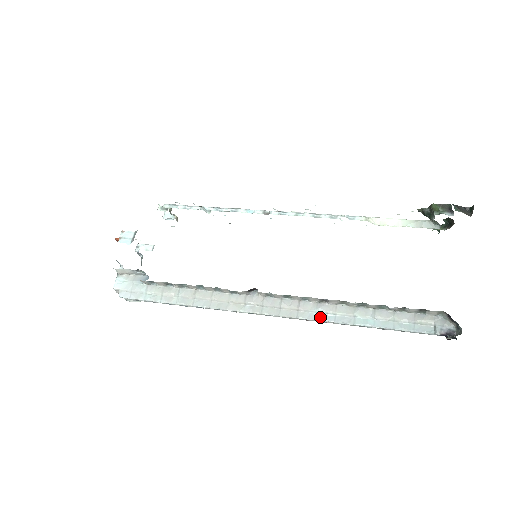
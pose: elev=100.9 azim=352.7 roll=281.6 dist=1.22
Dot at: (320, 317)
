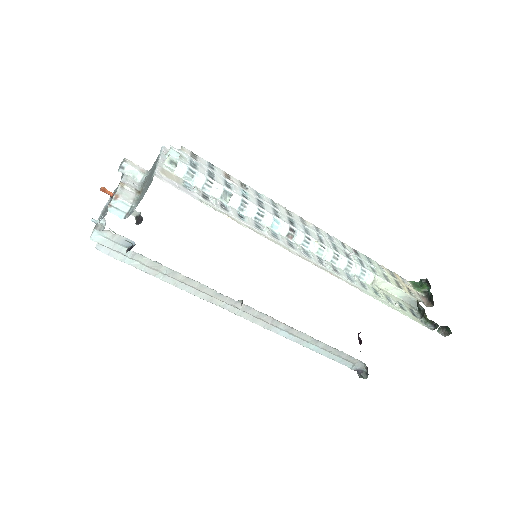
Dot at: (282, 334)
